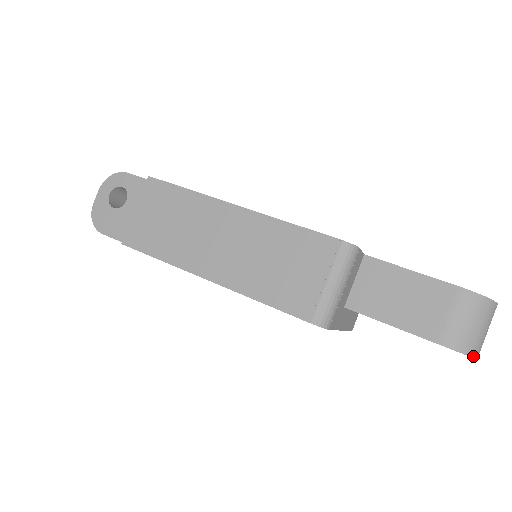
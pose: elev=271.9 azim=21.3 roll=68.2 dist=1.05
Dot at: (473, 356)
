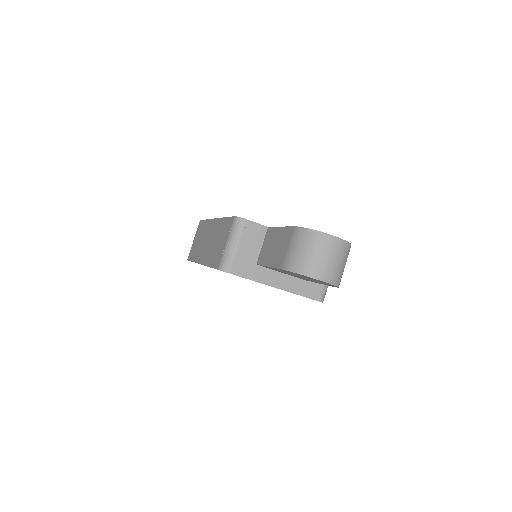
Dot at: (306, 275)
